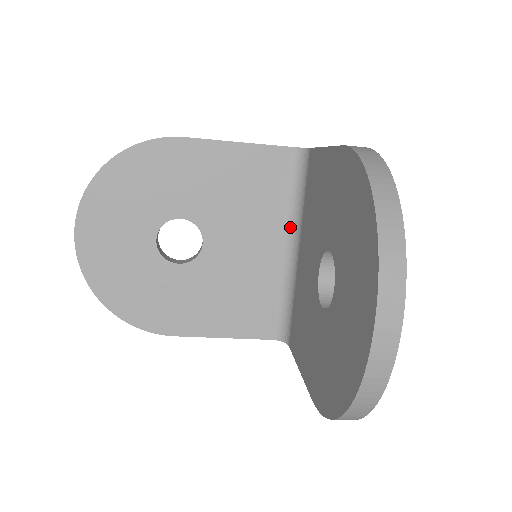
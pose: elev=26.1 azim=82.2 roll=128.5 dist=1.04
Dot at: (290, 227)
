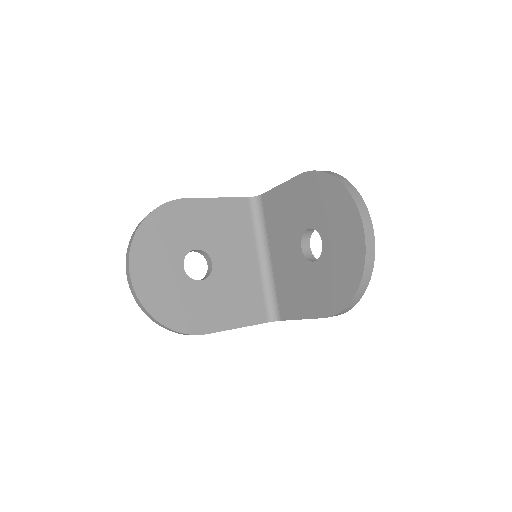
Dot at: (259, 245)
